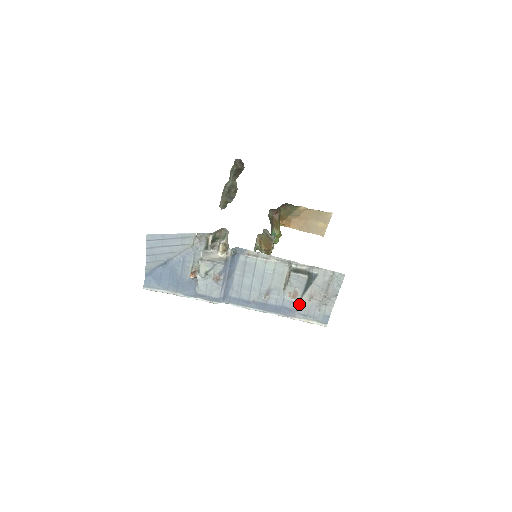
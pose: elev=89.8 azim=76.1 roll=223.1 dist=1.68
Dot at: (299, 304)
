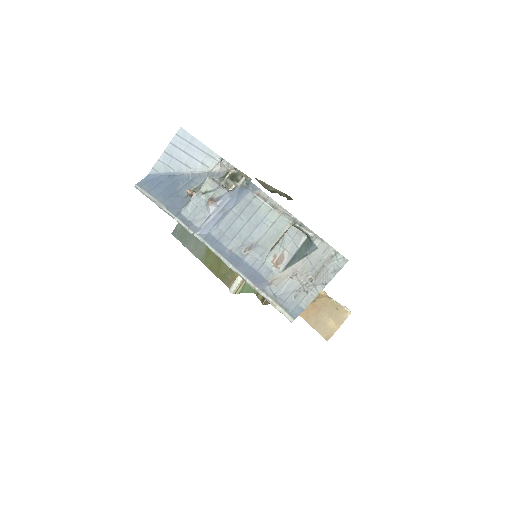
Dot at: (277, 277)
